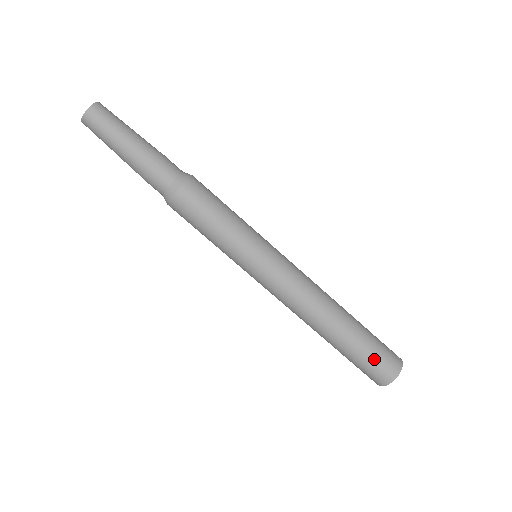
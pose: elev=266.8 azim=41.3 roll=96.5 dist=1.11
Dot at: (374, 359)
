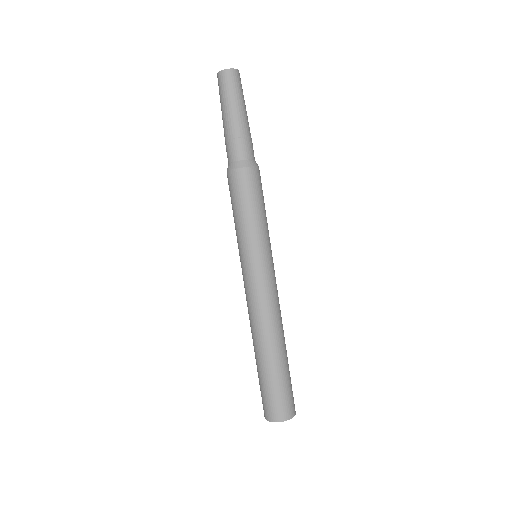
Dot at: (278, 395)
